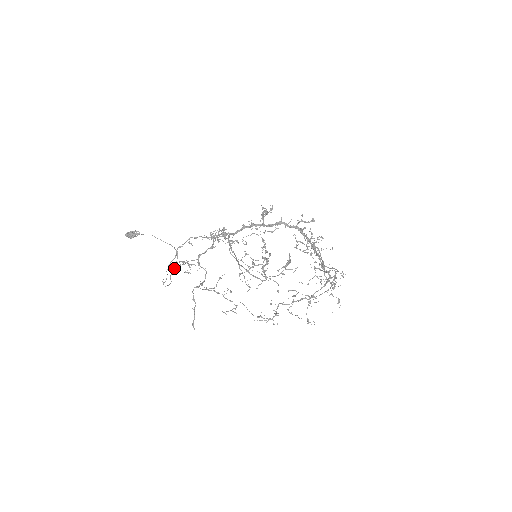
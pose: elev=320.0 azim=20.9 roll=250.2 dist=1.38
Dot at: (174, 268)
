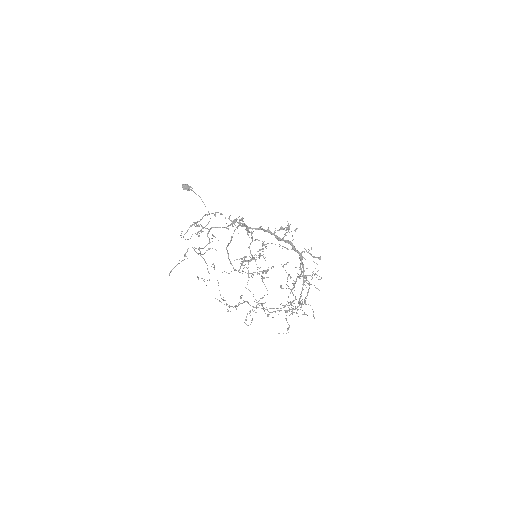
Dot at: occluded
